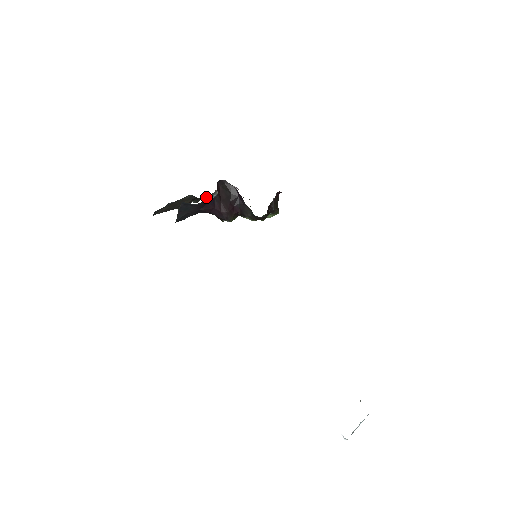
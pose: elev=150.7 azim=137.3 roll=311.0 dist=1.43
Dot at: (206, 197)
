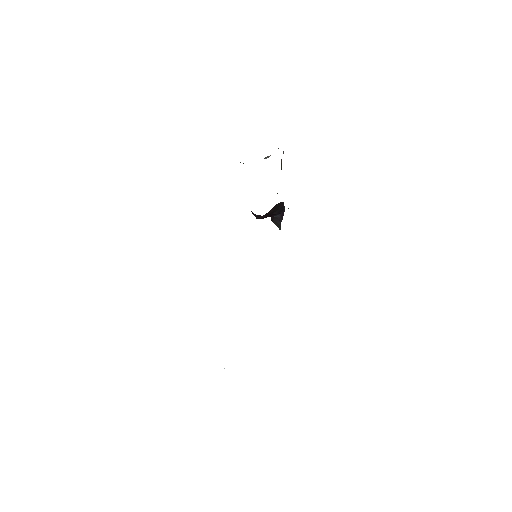
Dot at: occluded
